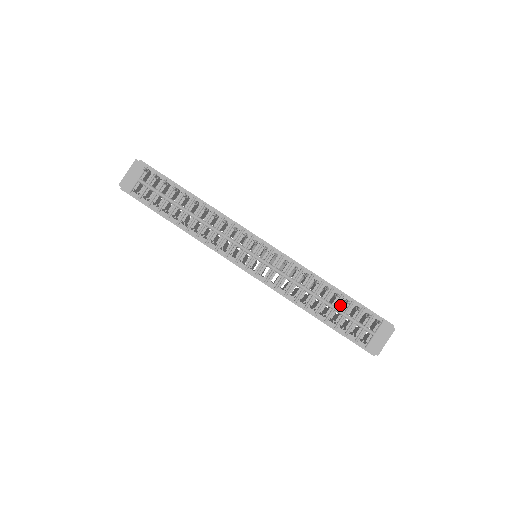
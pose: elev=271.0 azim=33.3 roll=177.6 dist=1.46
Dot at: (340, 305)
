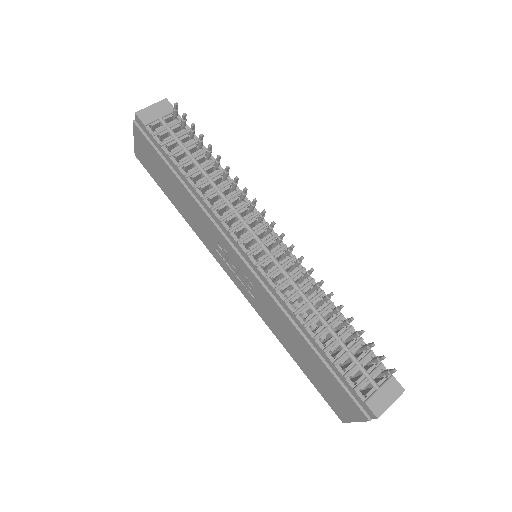
Dot at: (346, 338)
